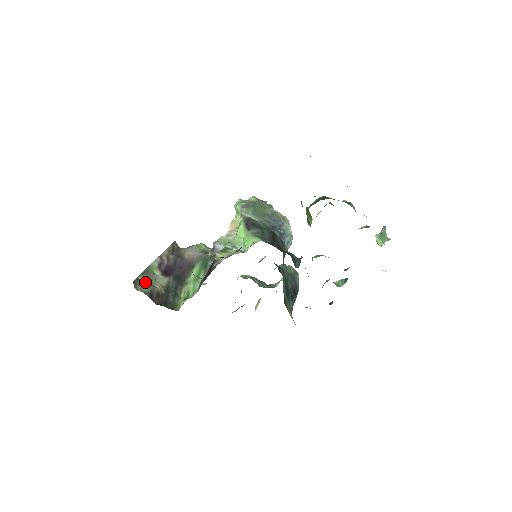
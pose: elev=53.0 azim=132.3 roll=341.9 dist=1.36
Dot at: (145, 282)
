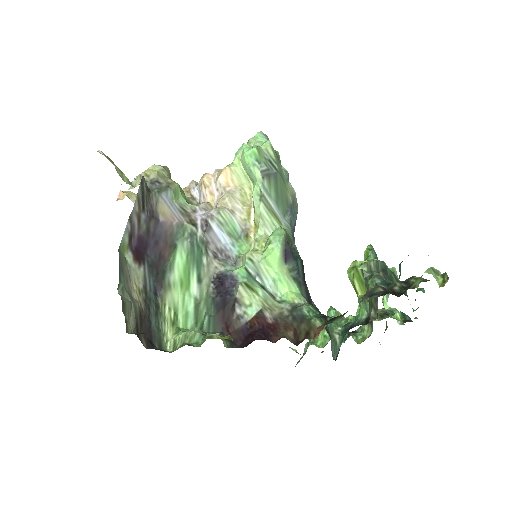
Dot at: (129, 303)
